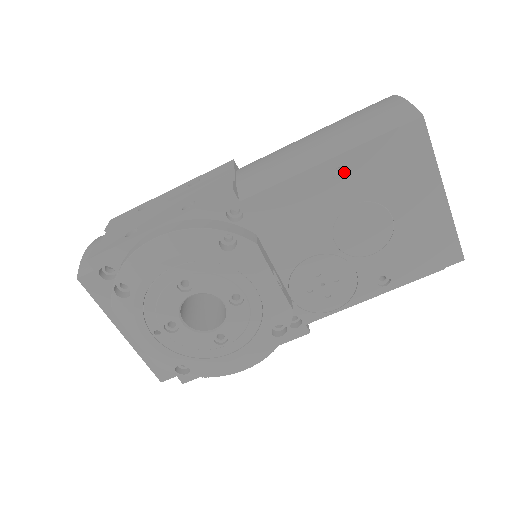
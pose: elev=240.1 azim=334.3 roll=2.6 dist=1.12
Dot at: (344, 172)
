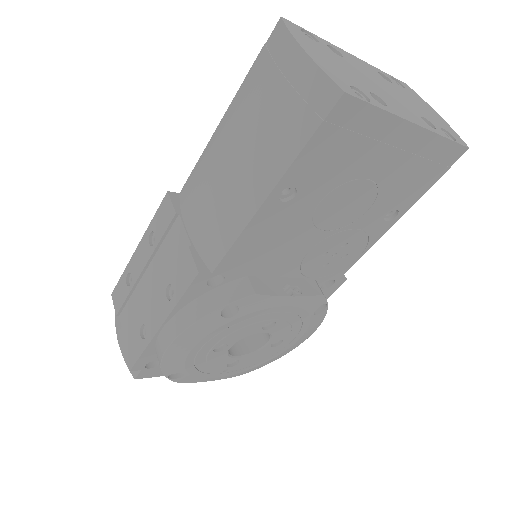
Dot at: (291, 188)
